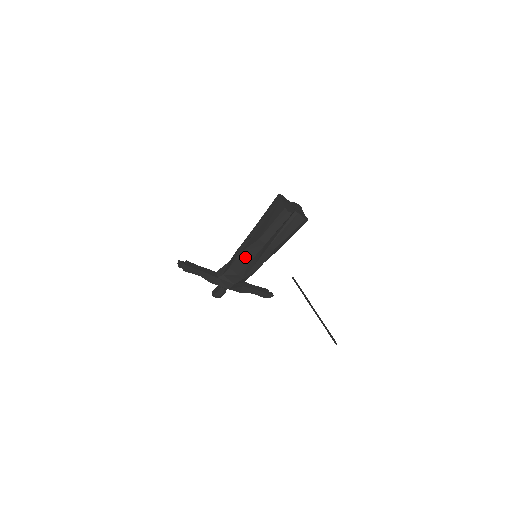
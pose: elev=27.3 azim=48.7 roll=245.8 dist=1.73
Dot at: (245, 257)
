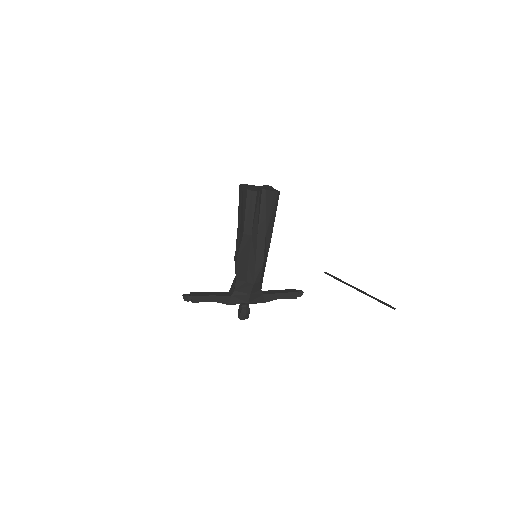
Dot at: (242, 260)
